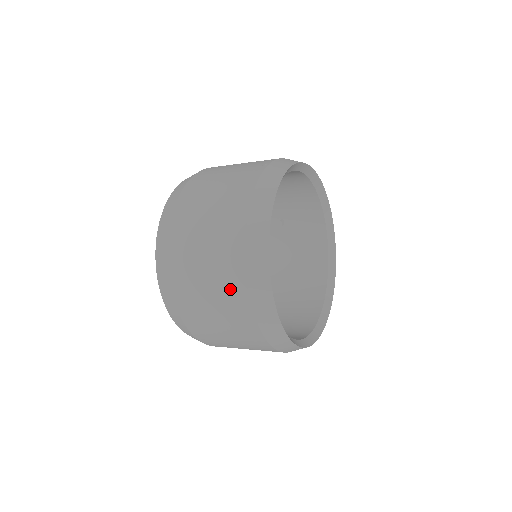
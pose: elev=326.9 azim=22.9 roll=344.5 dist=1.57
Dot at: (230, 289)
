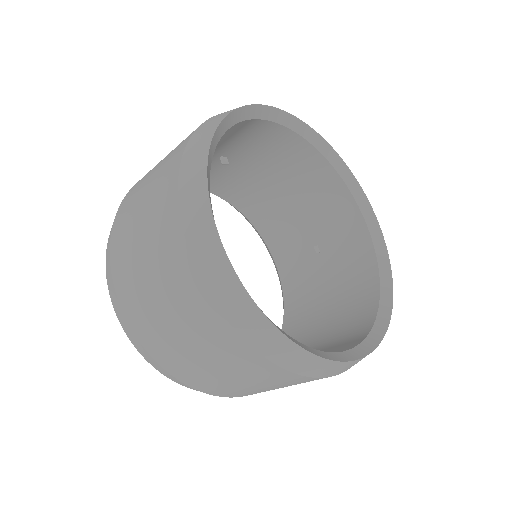
Dot at: (161, 218)
